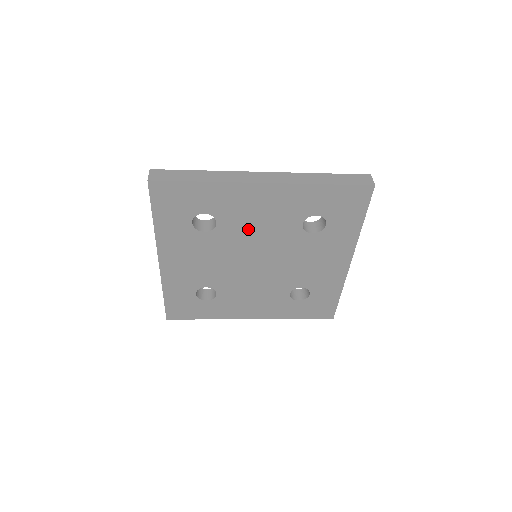
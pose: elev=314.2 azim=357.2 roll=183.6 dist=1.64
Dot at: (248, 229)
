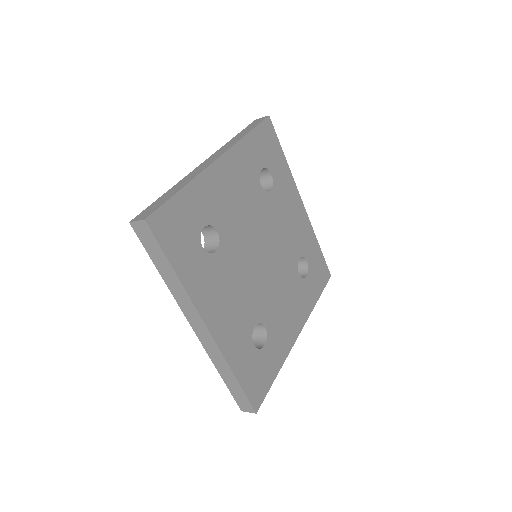
Dot at: (238, 220)
